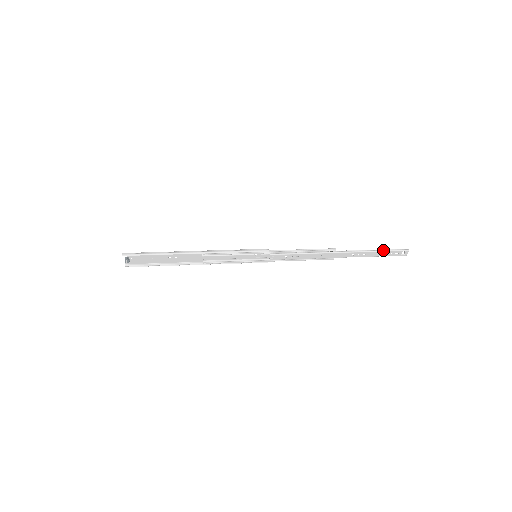
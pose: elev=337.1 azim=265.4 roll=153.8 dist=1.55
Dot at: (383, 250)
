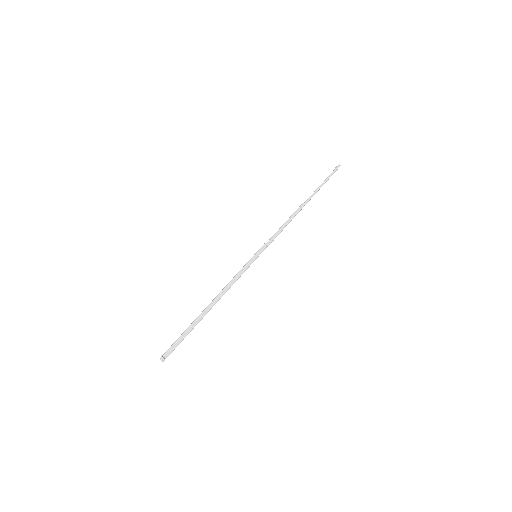
Dot at: (328, 178)
